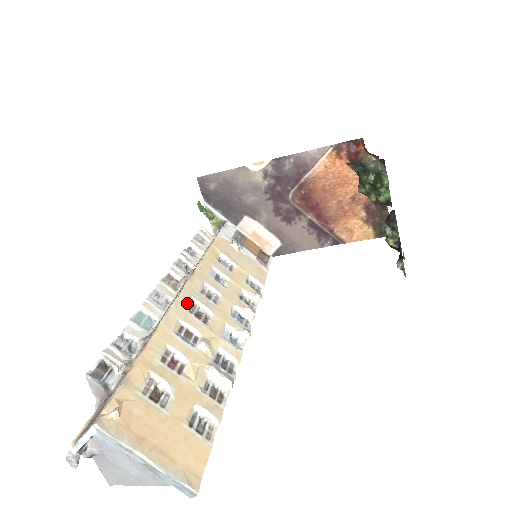
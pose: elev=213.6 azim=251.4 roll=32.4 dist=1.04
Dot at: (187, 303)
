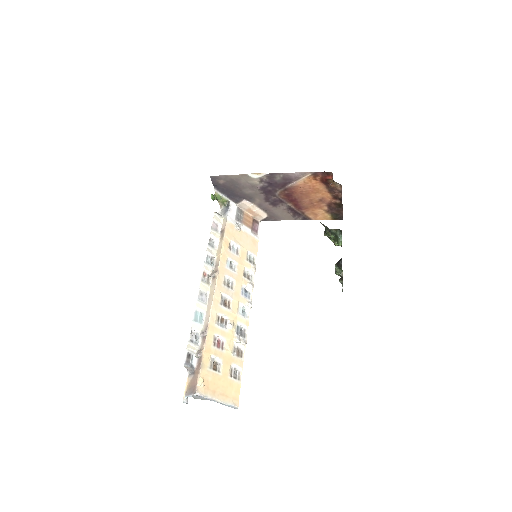
Dot at: (219, 298)
